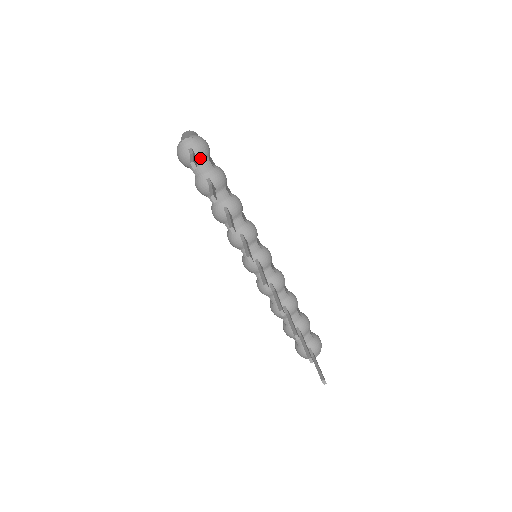
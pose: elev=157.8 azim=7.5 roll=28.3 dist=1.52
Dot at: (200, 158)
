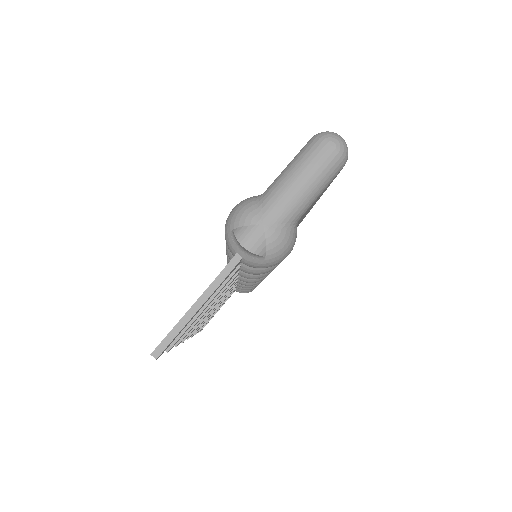
Dot at: occluded
